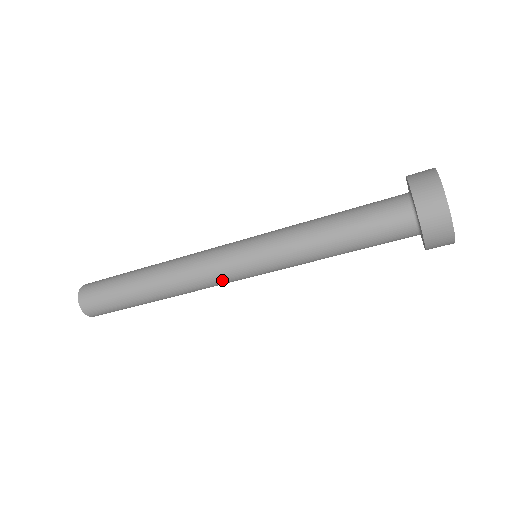
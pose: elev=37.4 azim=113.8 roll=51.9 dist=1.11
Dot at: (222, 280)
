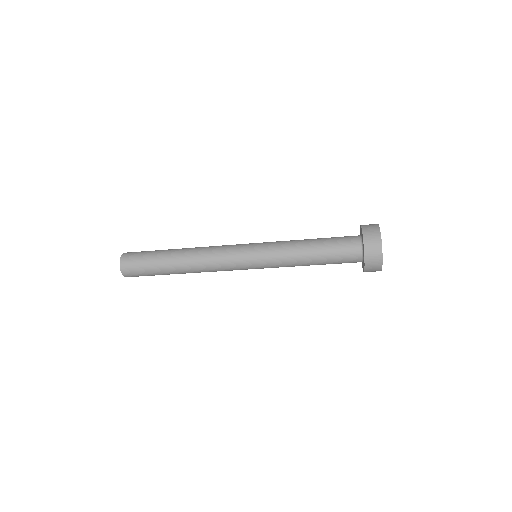
Dot at: (231, 267)
